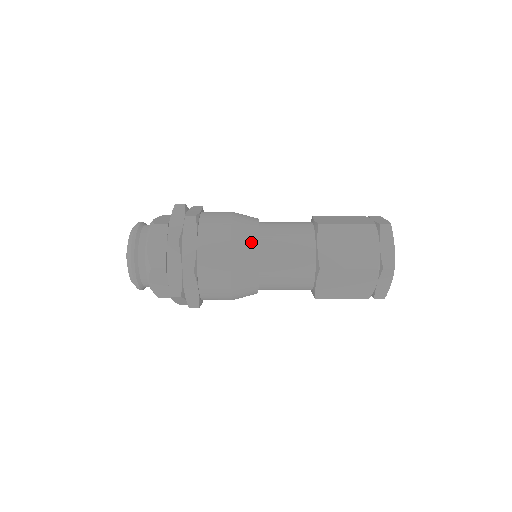
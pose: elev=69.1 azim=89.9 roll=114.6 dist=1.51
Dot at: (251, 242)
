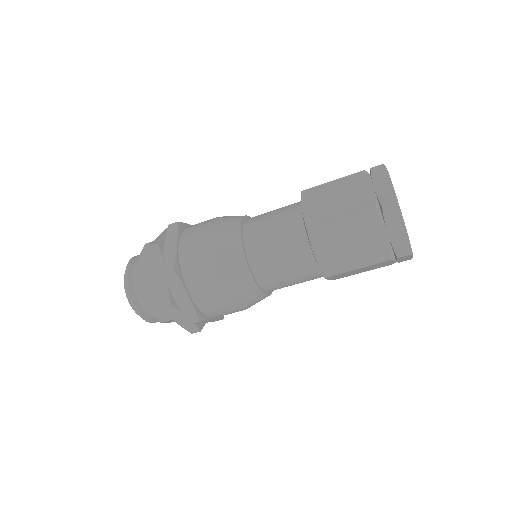
Dot at: (232, 229)
